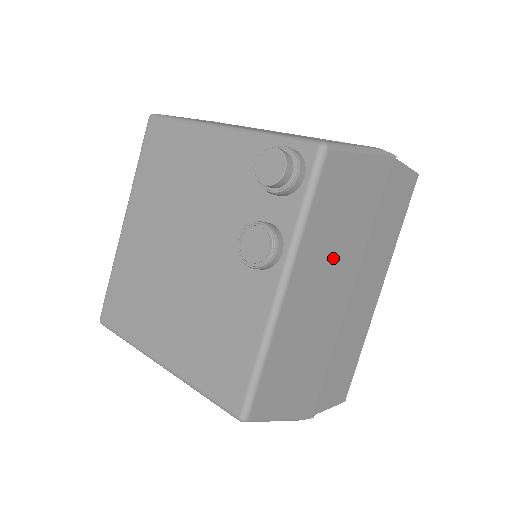
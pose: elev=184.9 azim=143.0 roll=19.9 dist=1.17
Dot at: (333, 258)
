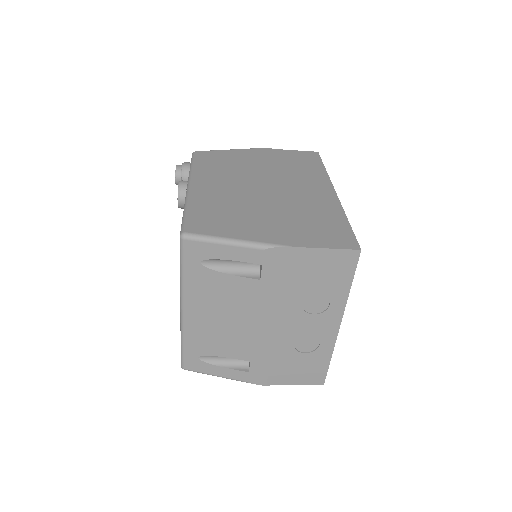
Dot at: (235, 176)
